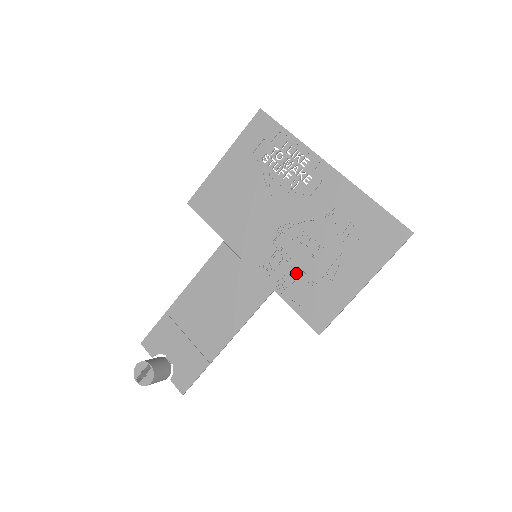
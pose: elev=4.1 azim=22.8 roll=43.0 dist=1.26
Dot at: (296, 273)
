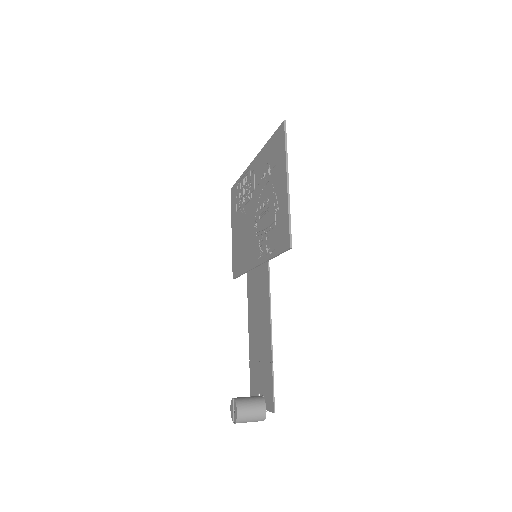
Dot at: (268, 233)
